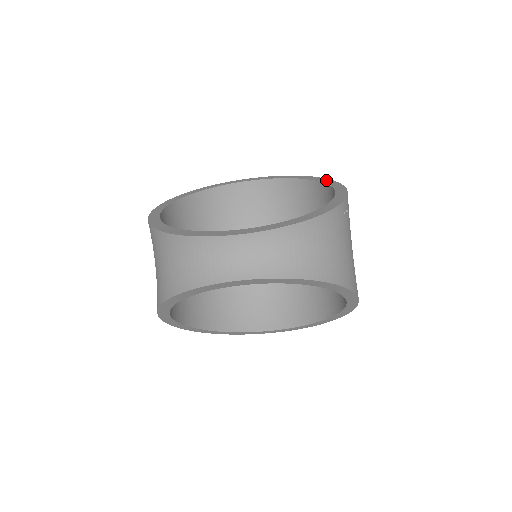
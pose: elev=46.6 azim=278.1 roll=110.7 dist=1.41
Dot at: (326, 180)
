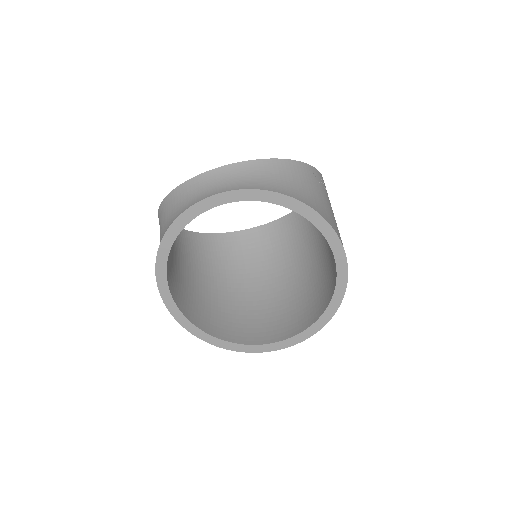
Dot at: occluded
